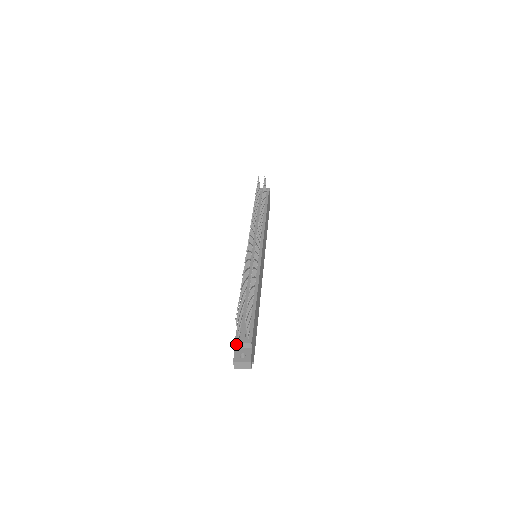
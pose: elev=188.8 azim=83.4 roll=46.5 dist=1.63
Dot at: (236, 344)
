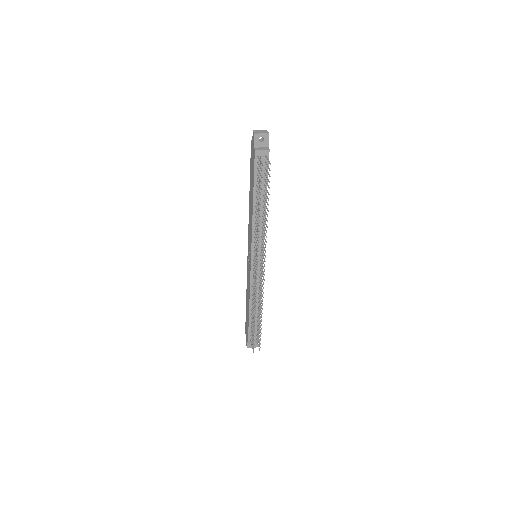
Dot at: (249, 343)
